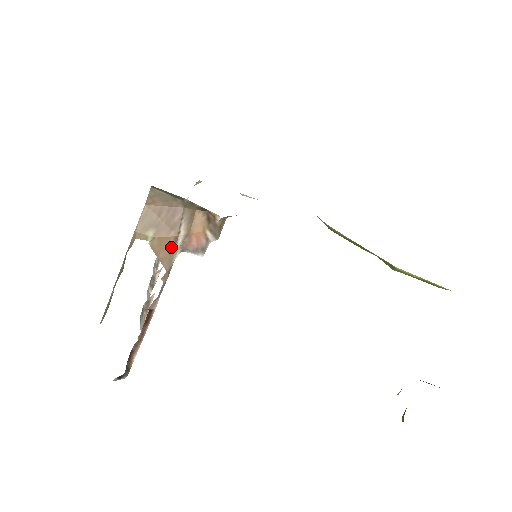
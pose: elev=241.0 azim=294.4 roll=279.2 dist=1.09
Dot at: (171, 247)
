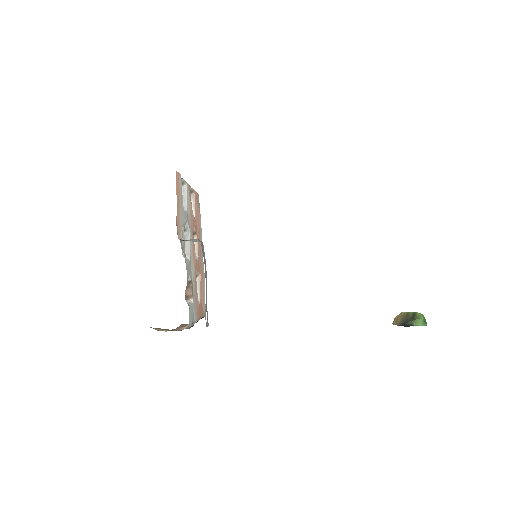
Dot at: occluded
